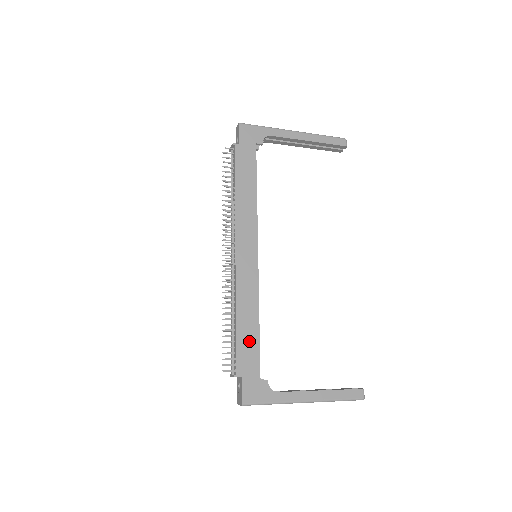
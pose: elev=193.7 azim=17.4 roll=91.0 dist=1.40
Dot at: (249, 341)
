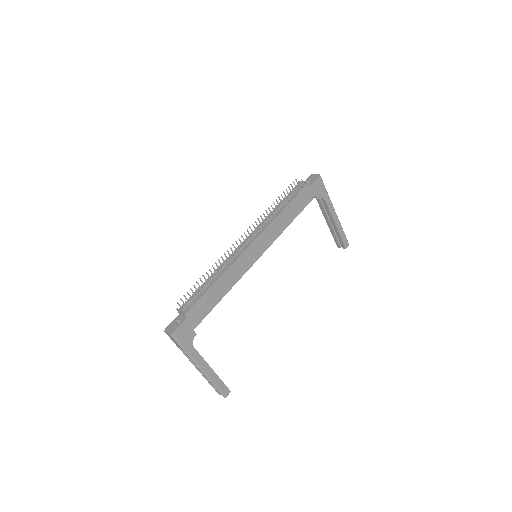
Dot at: (210, 301)
